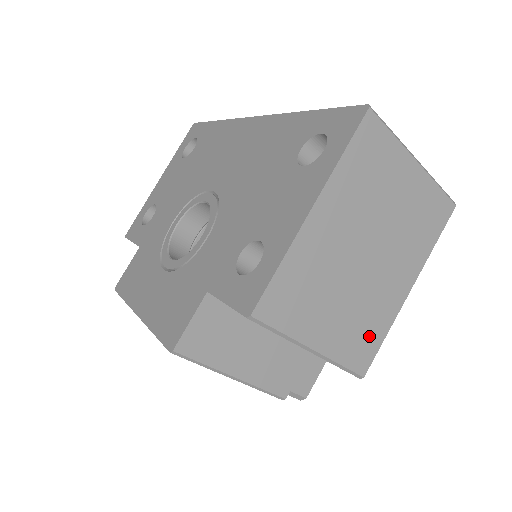
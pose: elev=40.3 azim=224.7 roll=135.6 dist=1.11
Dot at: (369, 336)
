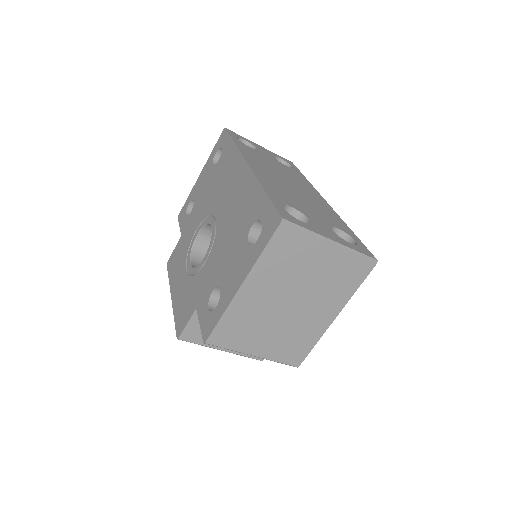
Dot at: (300, 346)
